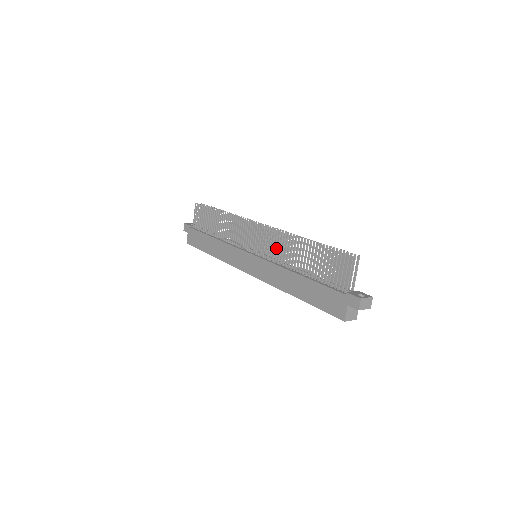
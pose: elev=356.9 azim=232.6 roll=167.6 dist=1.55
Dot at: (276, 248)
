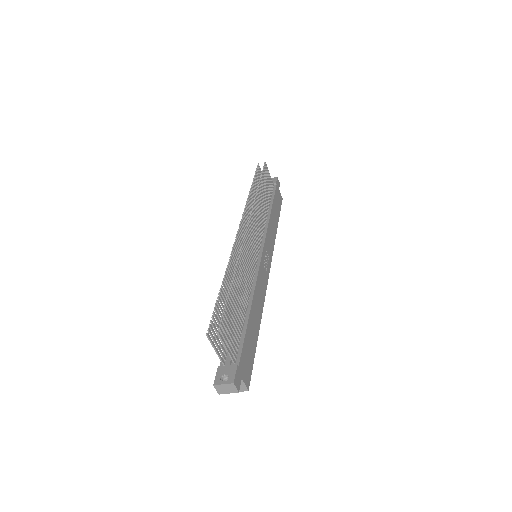
Dot at: occluded
